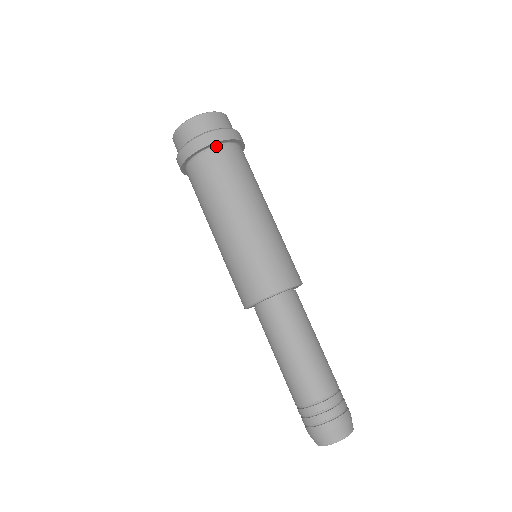
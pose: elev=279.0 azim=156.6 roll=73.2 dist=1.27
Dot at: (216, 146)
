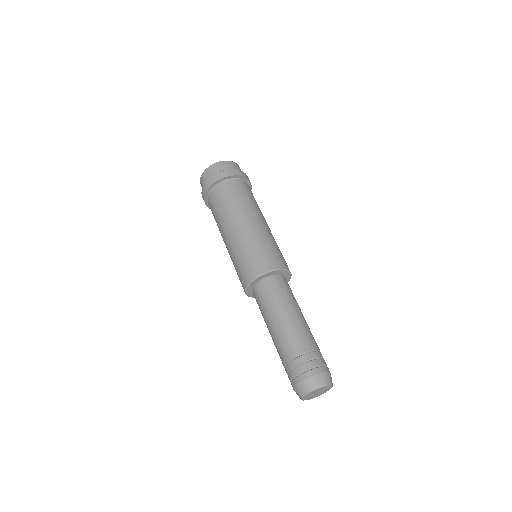
Dot at: (244, 181)
